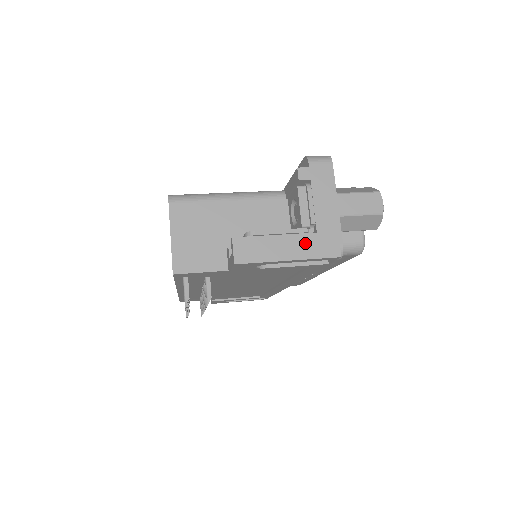
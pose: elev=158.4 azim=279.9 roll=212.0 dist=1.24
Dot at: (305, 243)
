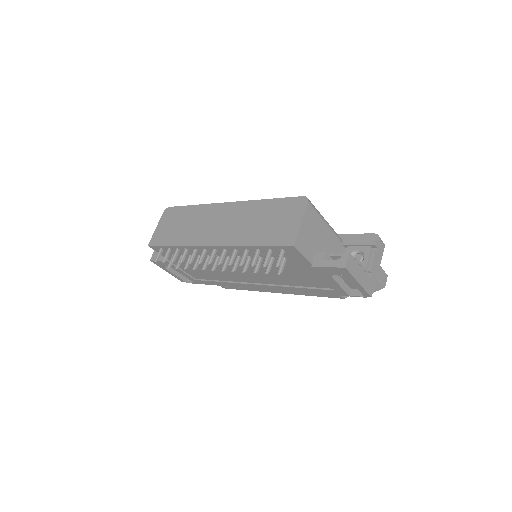
Dot at: (366, 279)
